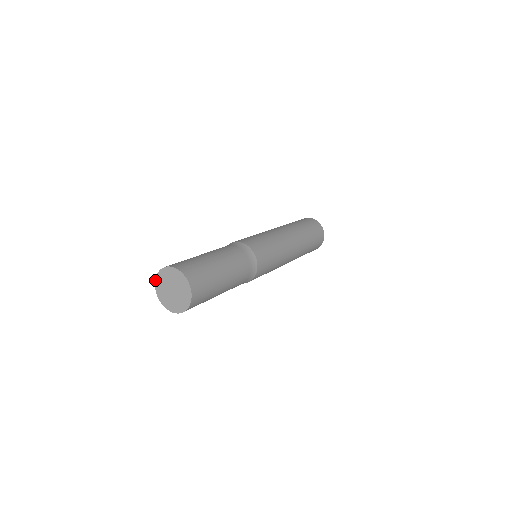
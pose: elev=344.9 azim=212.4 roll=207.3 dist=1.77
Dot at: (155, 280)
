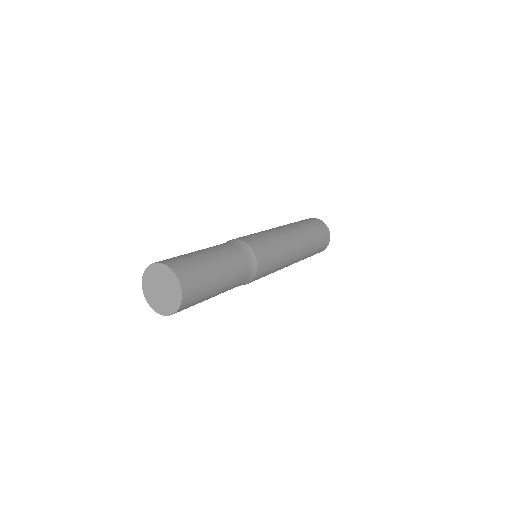
Dot at: (146, 300)
